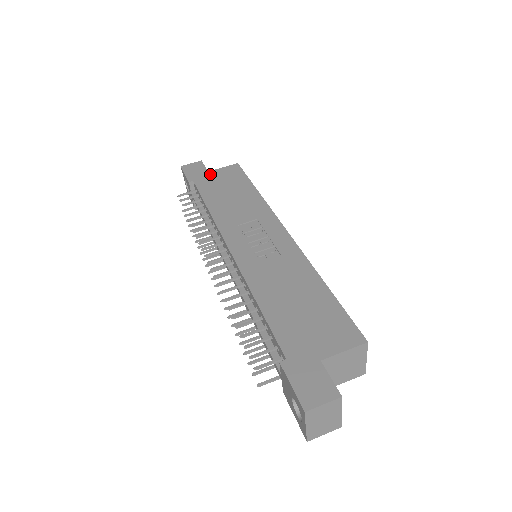
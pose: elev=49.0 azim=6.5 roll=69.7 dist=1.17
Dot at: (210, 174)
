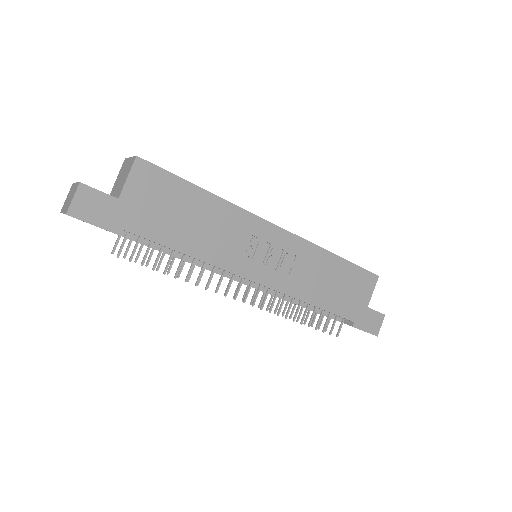
Dot at: (128, 202)
